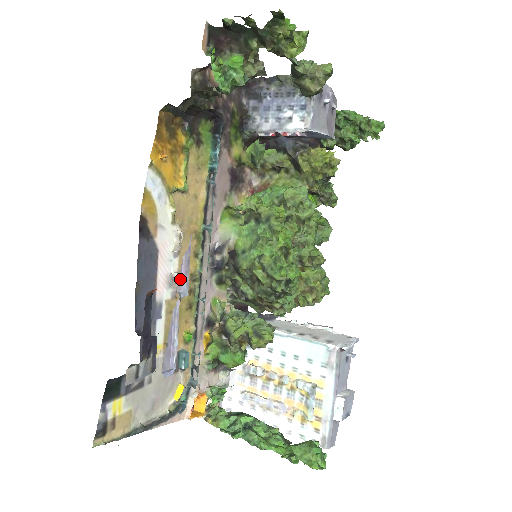
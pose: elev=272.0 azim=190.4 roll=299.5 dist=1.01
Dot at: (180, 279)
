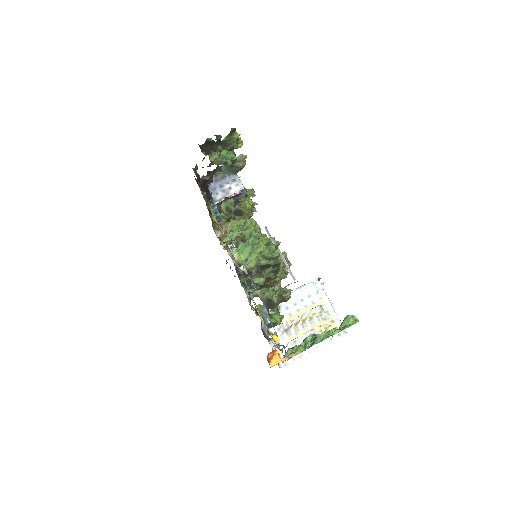
Dot at: occluded
